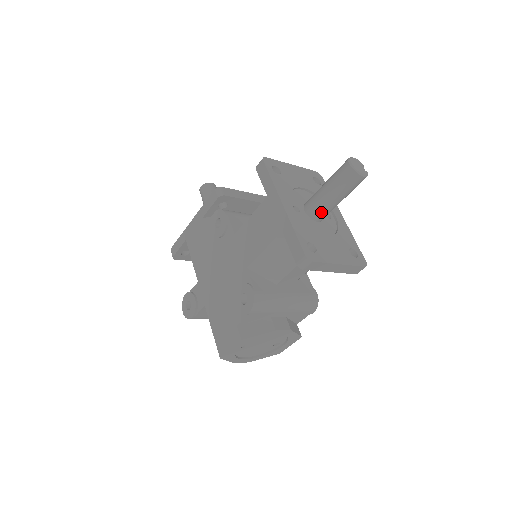
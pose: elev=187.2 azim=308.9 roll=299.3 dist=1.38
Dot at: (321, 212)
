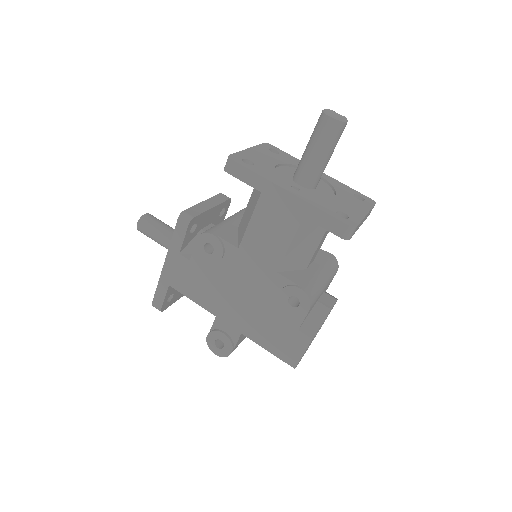
Dot at: (318, 178)
